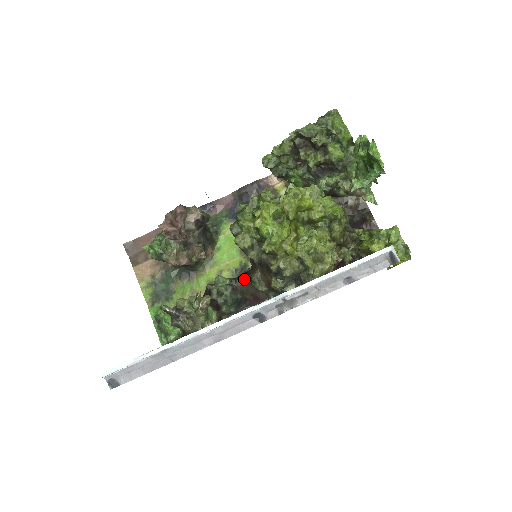
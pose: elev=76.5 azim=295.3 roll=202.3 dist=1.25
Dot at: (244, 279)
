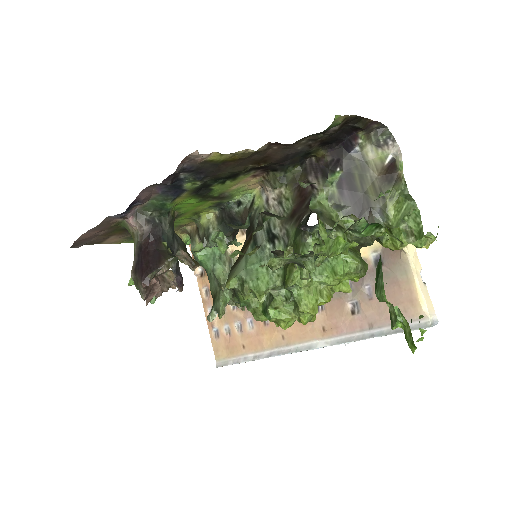
Dot at: (237, 229)
